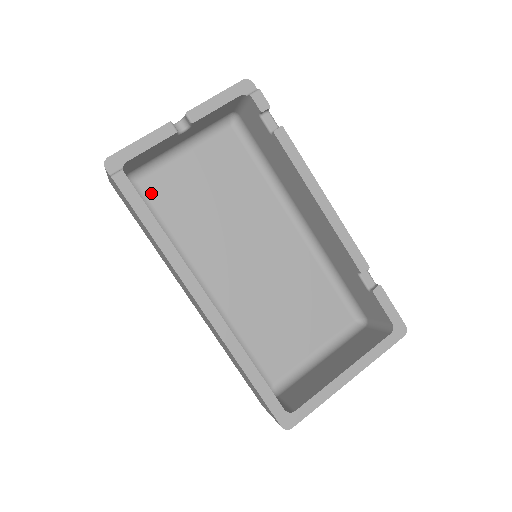
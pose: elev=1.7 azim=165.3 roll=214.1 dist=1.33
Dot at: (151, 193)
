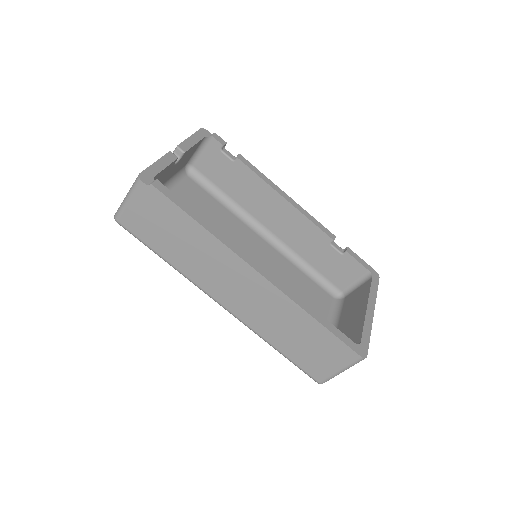
Dot at: occluded
